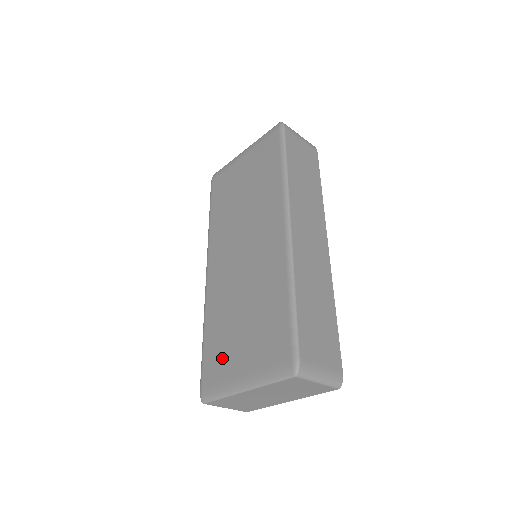
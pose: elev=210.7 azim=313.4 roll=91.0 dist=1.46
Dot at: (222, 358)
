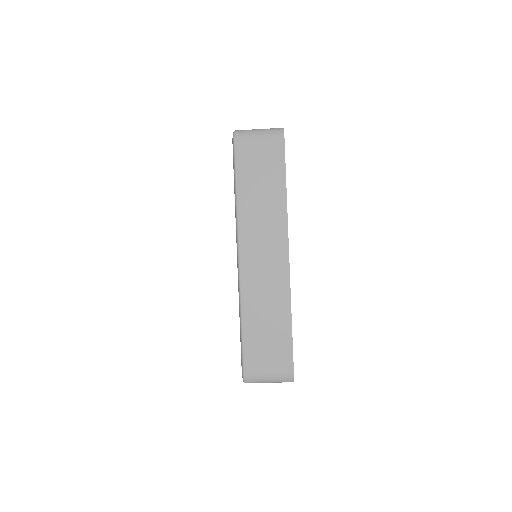
Dot at: occluded
